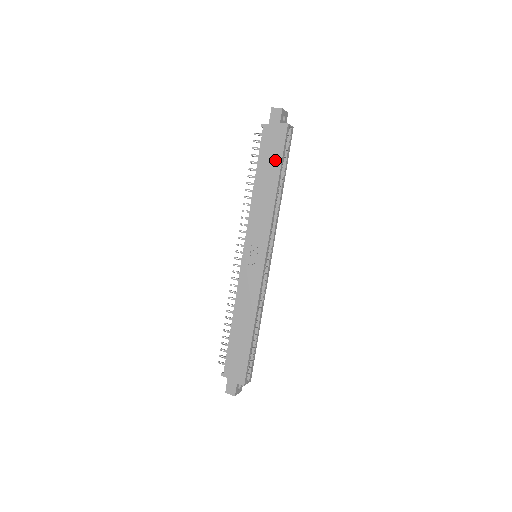
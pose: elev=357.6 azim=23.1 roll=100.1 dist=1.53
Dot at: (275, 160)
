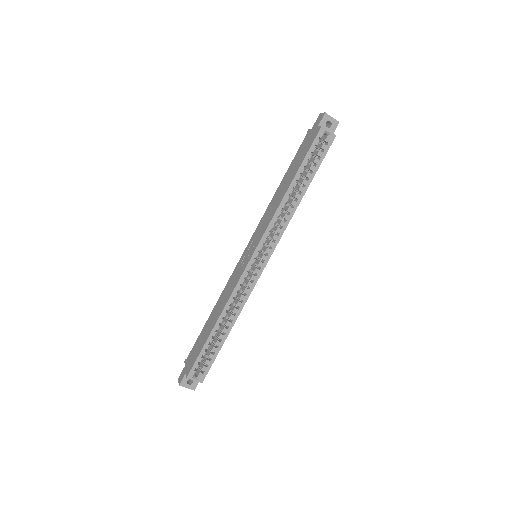
Dot at: (299, 161)
